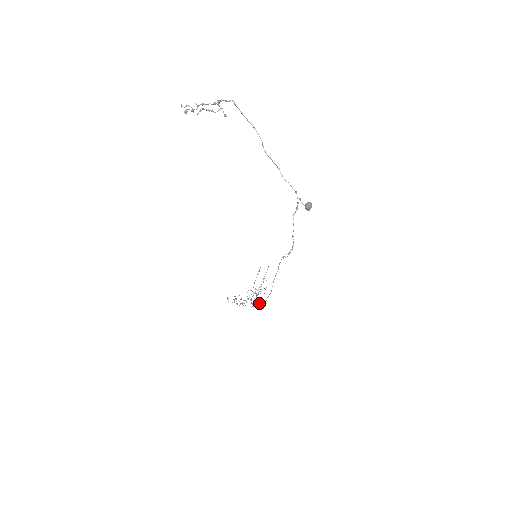
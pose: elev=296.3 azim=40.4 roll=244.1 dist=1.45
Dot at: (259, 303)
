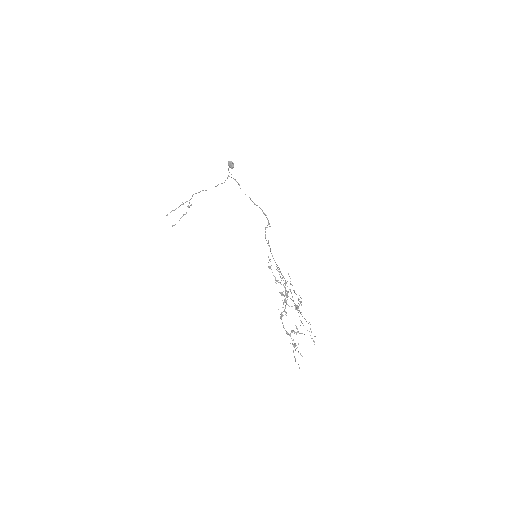
Dot at: (299, 304)
